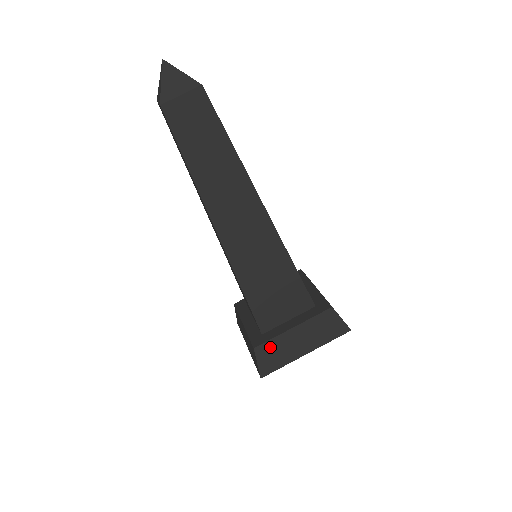
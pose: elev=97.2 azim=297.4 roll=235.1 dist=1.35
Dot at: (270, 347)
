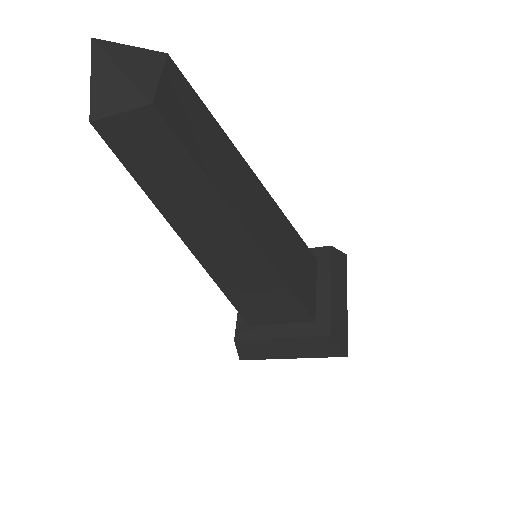
Dot at: (334, 322)
